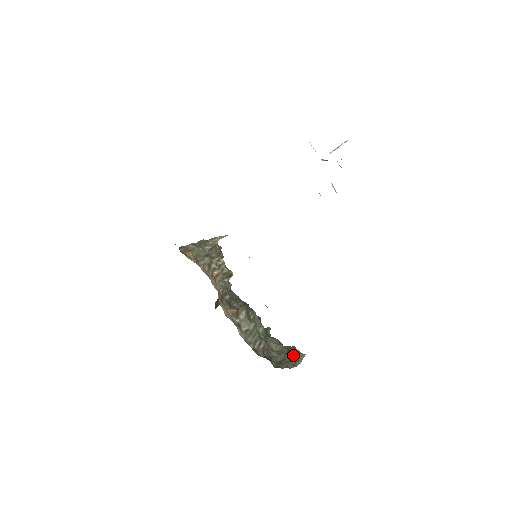
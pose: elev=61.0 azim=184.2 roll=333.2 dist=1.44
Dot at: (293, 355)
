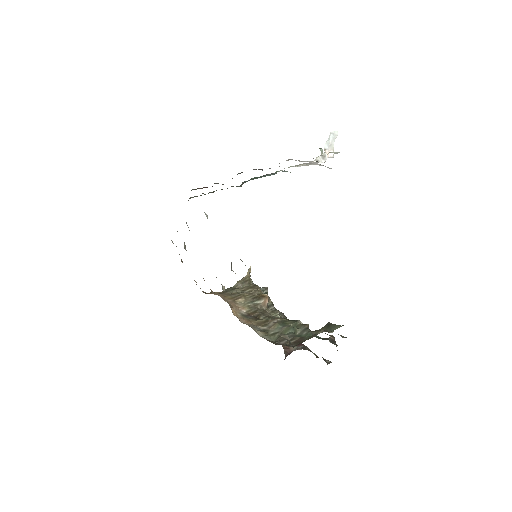
Dot at: (322, 329)
